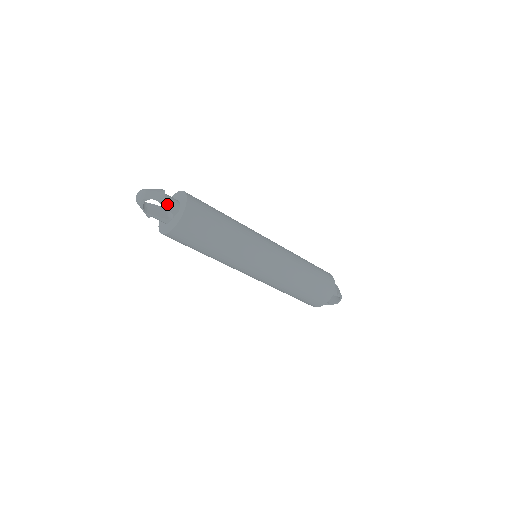
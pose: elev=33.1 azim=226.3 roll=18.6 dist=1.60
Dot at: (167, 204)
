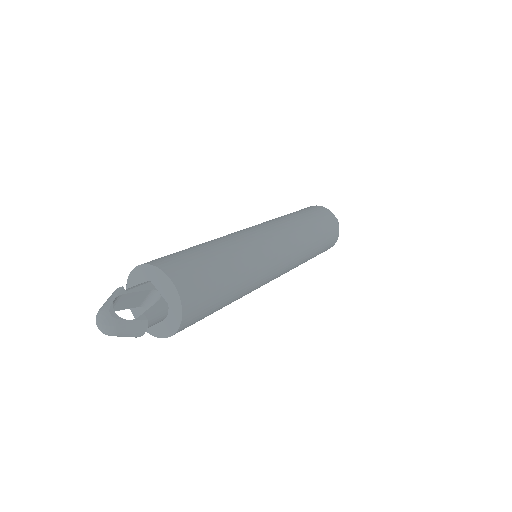
Dot at: occluded
